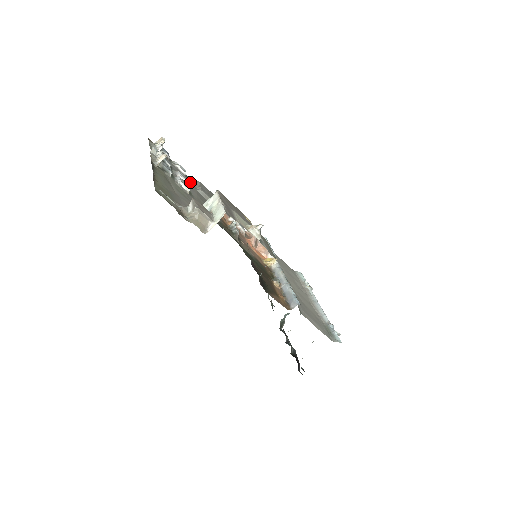
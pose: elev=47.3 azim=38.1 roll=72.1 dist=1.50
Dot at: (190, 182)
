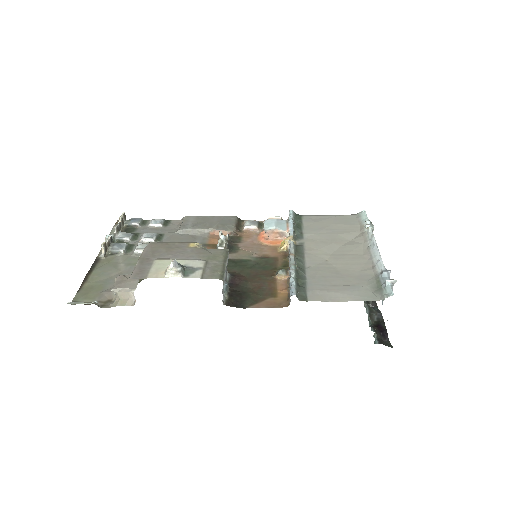
Dot at: (169, 229)
